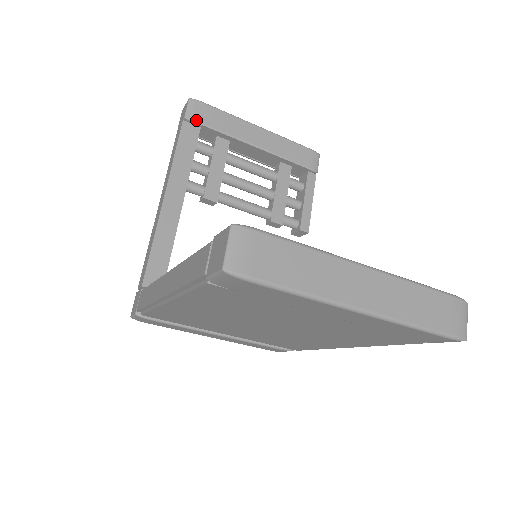
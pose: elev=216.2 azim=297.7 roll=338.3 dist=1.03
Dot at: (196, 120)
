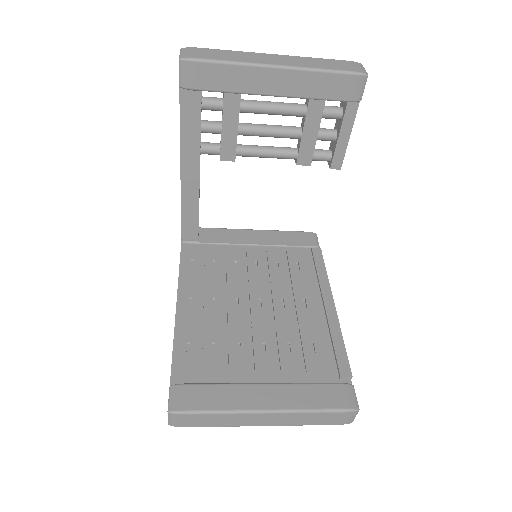
Dot at: (193, 88)
